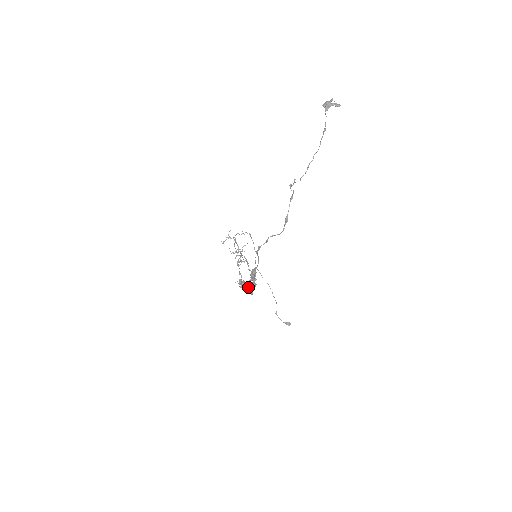
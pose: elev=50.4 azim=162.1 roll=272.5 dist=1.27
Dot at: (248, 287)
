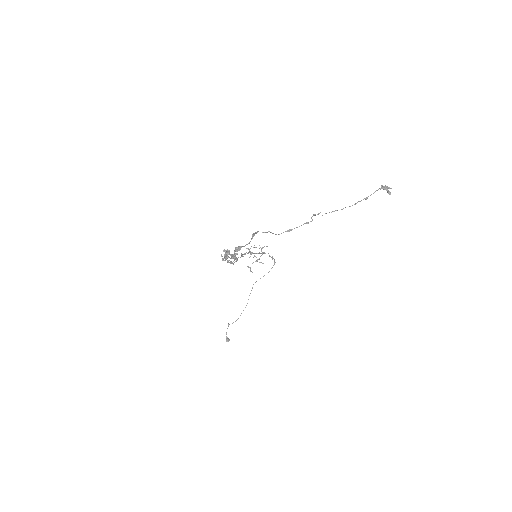
Dot at: (227, 256)
